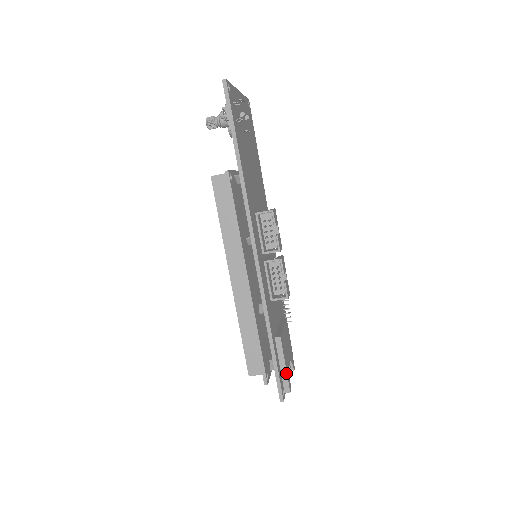
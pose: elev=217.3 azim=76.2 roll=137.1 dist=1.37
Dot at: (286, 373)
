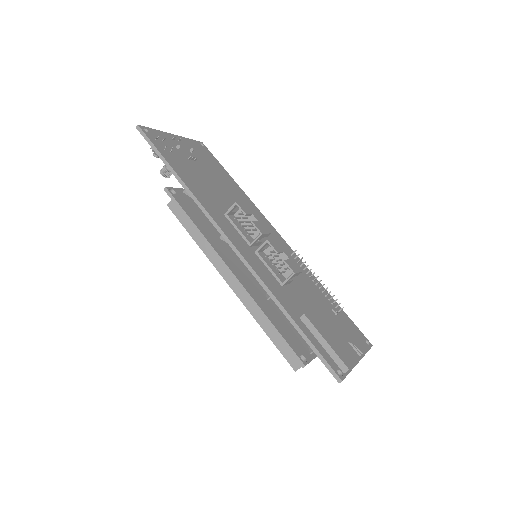
Dot at: (332, 350)
